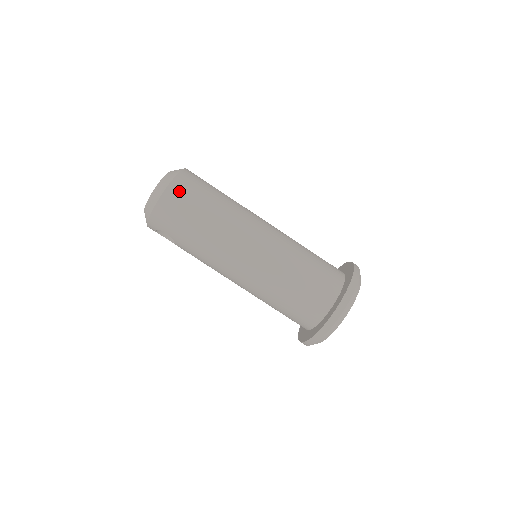
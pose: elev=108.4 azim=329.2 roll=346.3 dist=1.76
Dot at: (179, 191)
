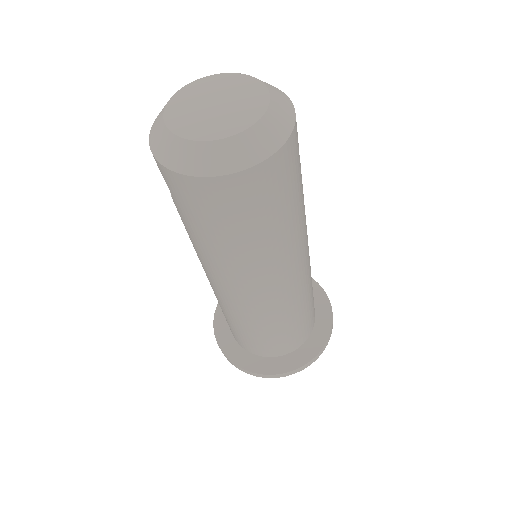
Dot at: (246, 189)
